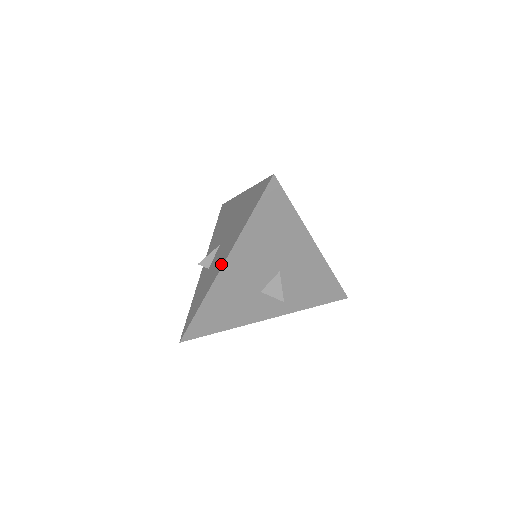
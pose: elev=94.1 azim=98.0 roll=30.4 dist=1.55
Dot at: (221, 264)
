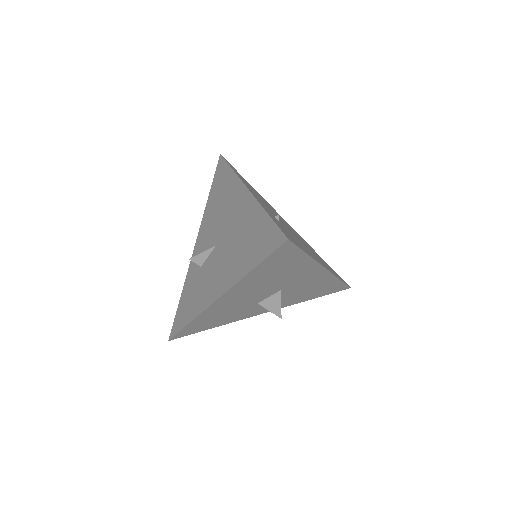
Dot at: (215, 294)
